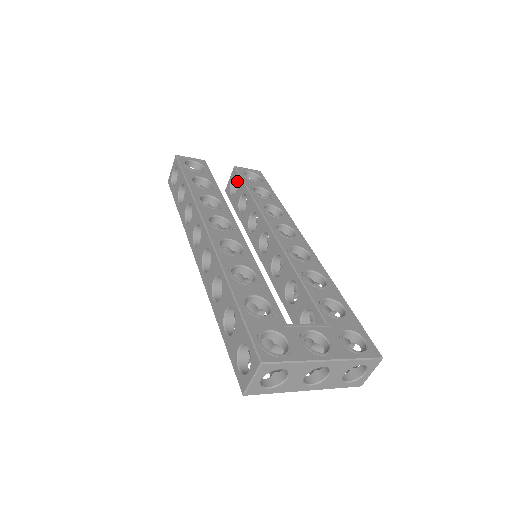
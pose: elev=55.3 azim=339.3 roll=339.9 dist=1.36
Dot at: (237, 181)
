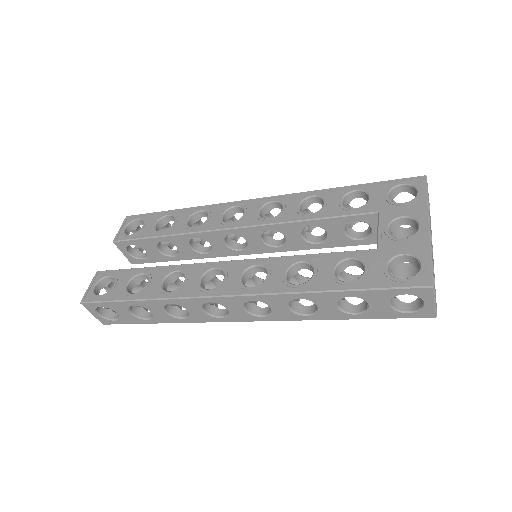
Dot at: occluded
